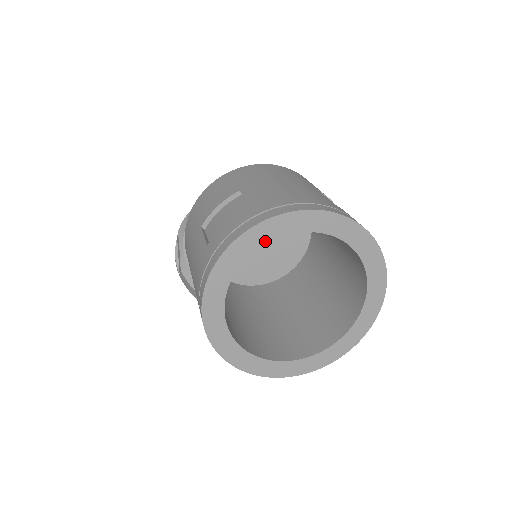
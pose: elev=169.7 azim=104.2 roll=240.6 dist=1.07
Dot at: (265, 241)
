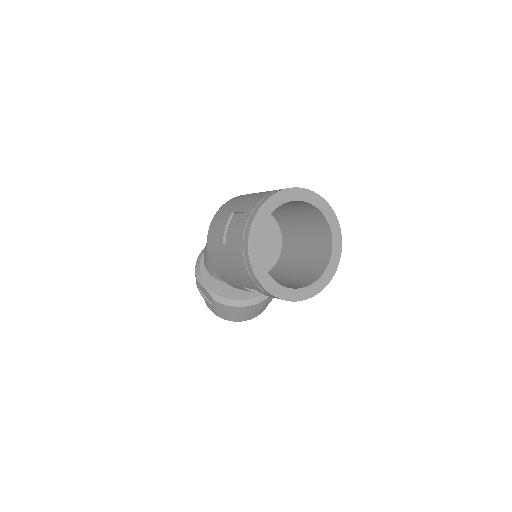
Dot at: (265, 220)
